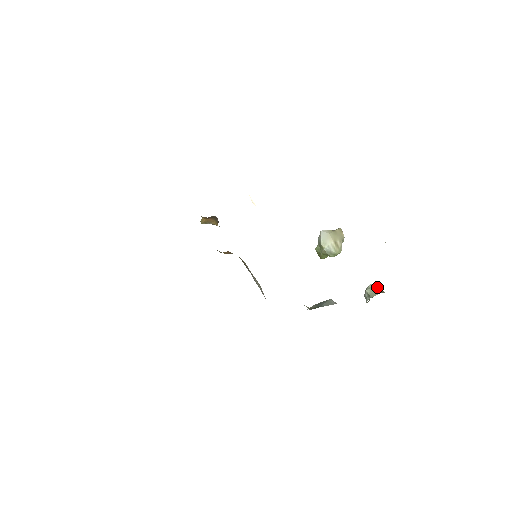
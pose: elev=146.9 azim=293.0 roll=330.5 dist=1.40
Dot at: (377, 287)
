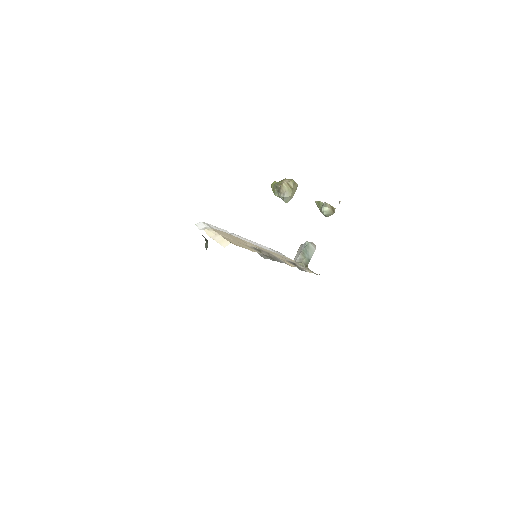
Dot at: (331, 210)
